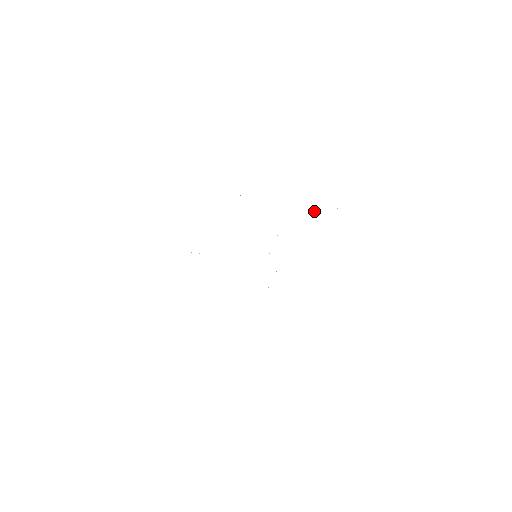
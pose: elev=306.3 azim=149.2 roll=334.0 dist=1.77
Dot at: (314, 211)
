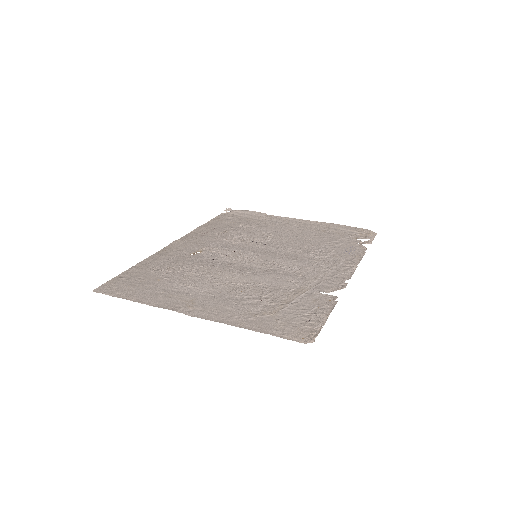
Dot at: (341, 245)
